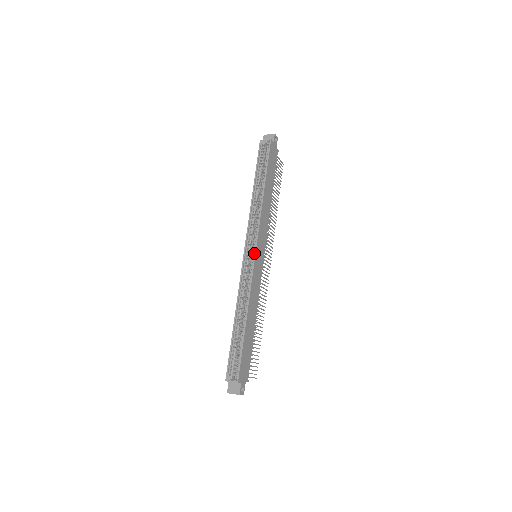
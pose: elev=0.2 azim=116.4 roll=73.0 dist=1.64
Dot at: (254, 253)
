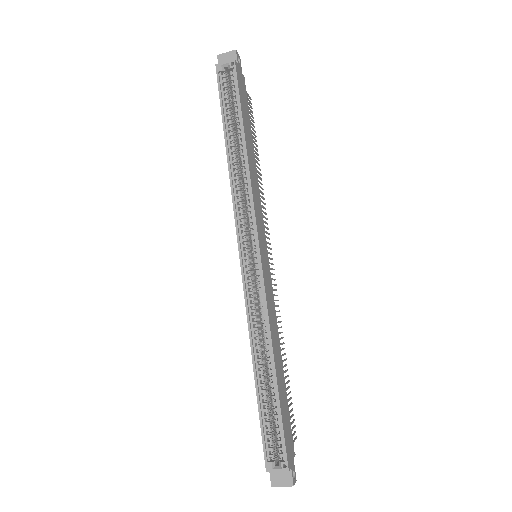
Dot at: (258, 255)
